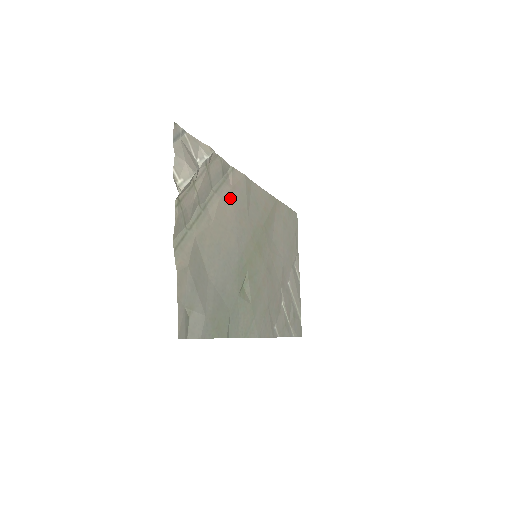
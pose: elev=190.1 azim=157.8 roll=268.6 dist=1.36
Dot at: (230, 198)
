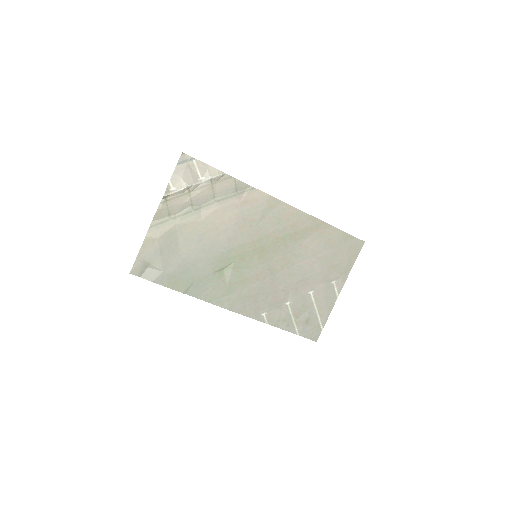
Dot at: (235, 208)
